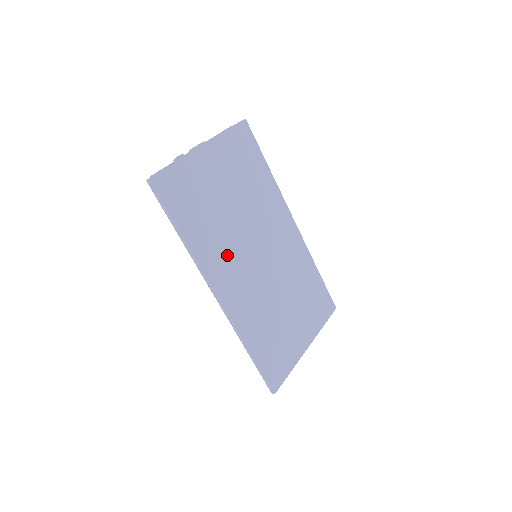
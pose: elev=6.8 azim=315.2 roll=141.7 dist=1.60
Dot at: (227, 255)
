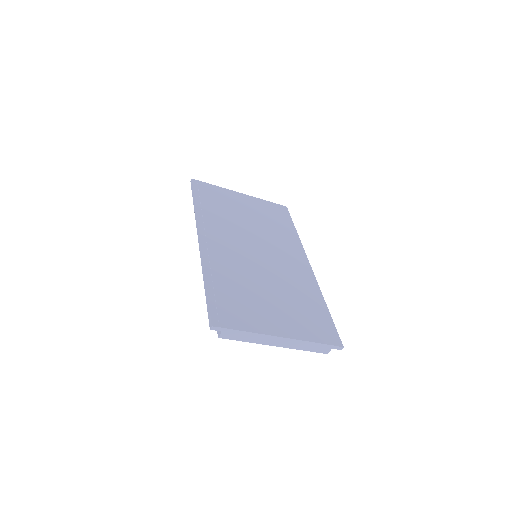
Dot at: (225, 231)
